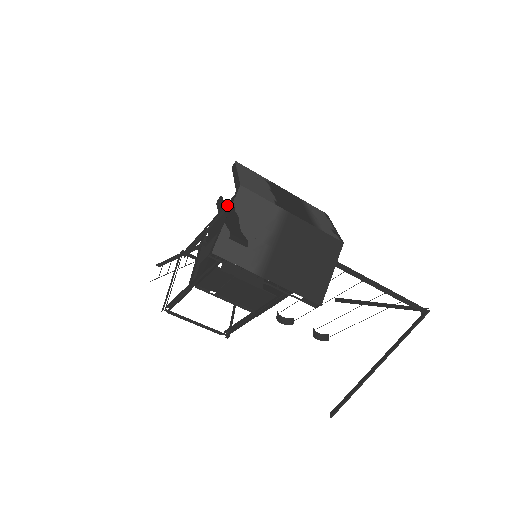
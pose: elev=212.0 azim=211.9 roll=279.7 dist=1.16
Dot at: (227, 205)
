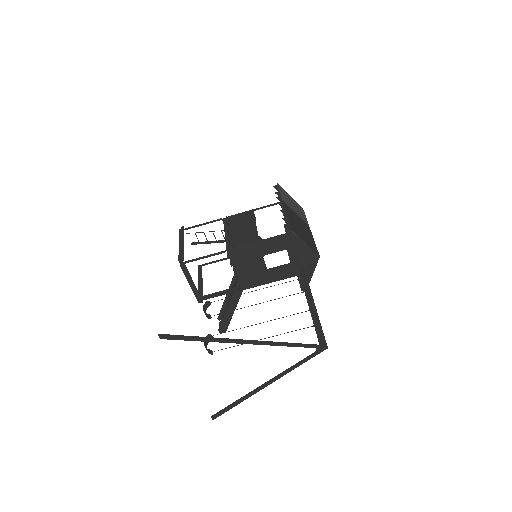
Dot at: occluded
